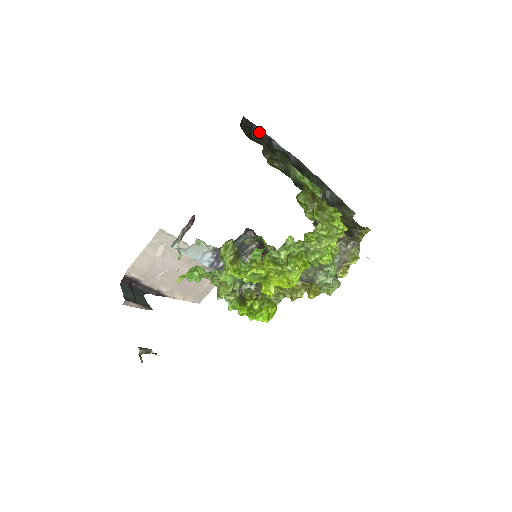
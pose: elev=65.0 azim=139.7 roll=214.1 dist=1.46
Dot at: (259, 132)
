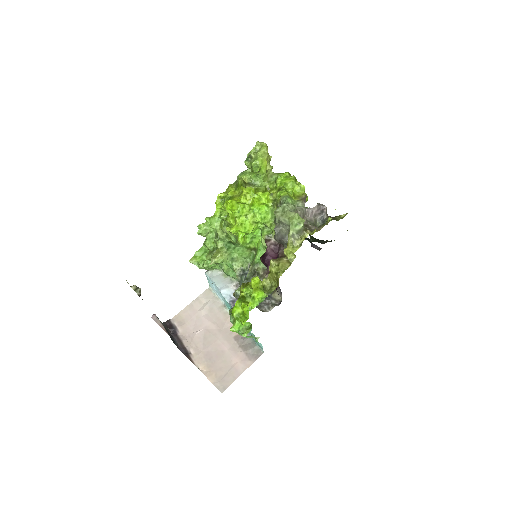
Dot at: occluded
